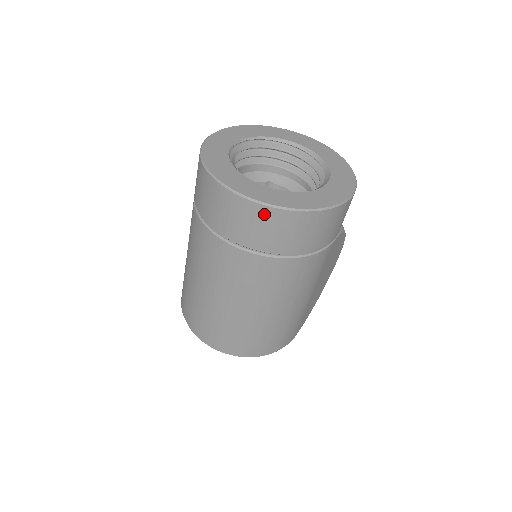
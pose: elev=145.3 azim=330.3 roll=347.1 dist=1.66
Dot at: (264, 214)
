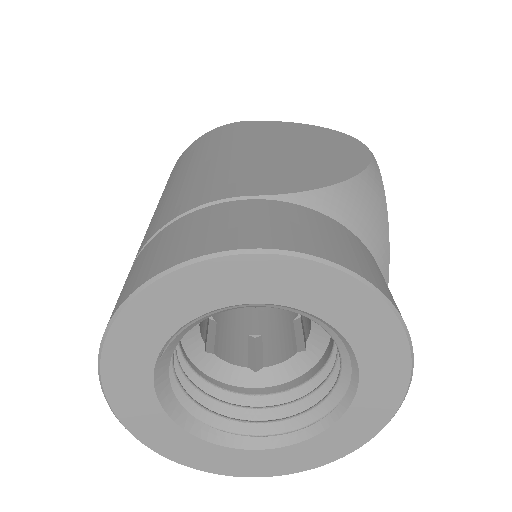
Dot at: occluded
